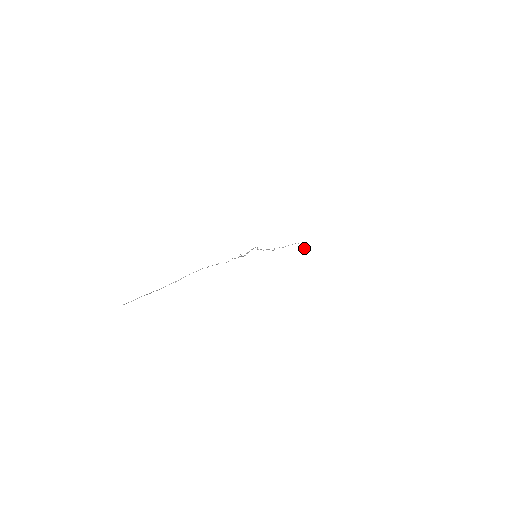
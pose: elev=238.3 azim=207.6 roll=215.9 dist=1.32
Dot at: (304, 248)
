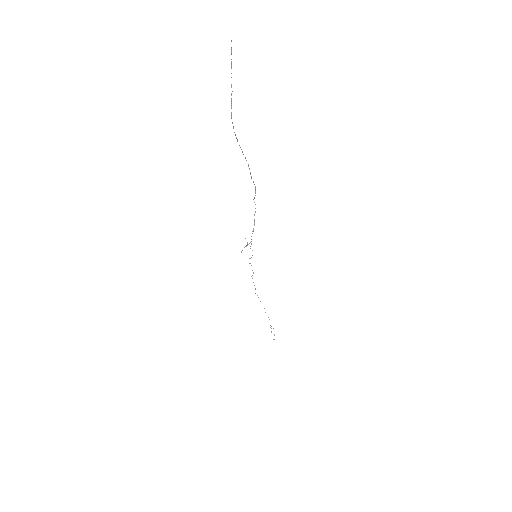
Dot at: occluded
